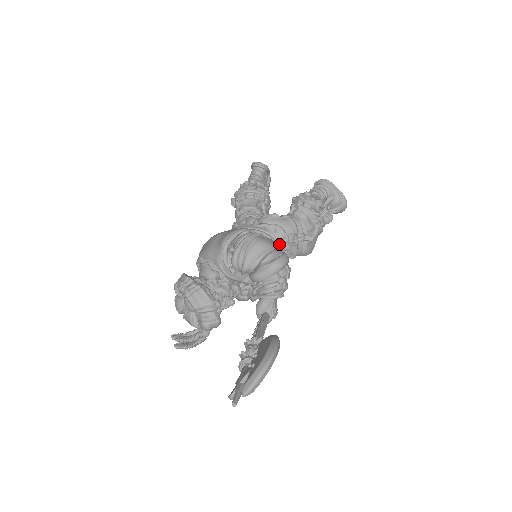
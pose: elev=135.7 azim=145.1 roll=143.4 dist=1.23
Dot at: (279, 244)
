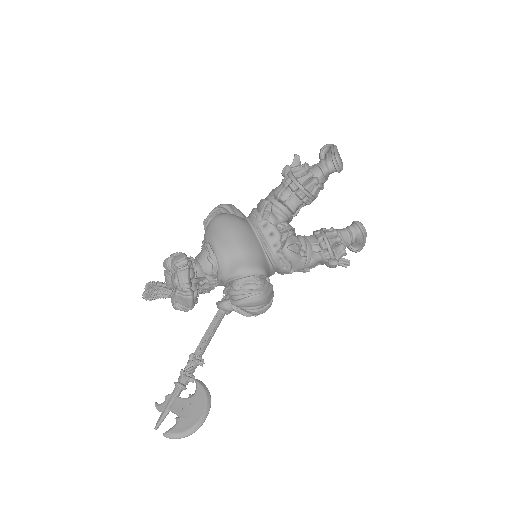
Dot at: (278, 272)
